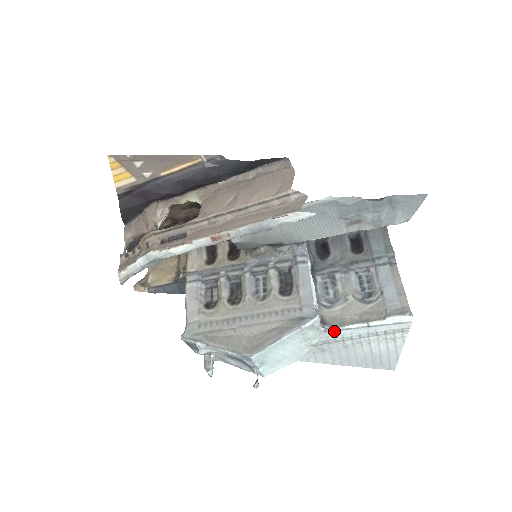
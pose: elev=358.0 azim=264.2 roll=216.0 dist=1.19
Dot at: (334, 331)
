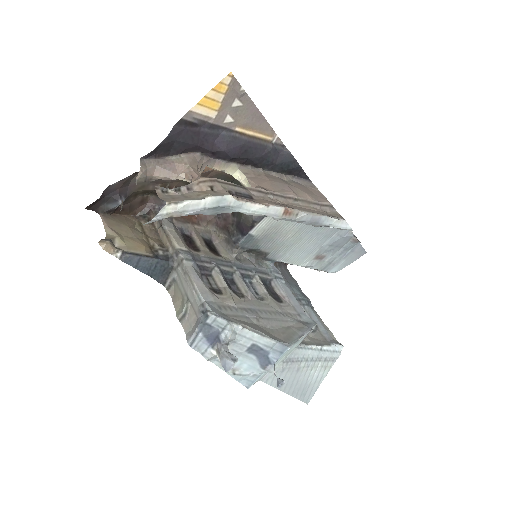
Dot at: (302, 349)
